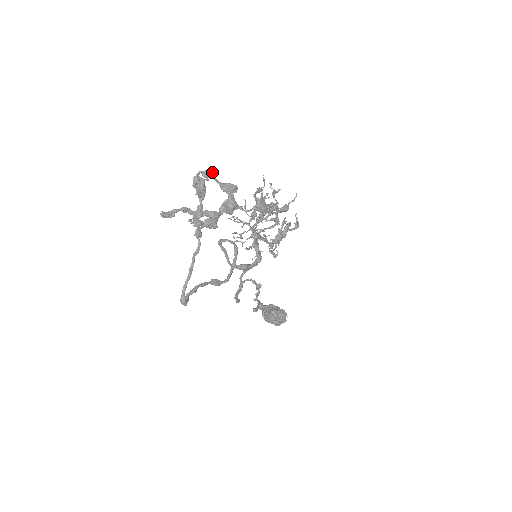
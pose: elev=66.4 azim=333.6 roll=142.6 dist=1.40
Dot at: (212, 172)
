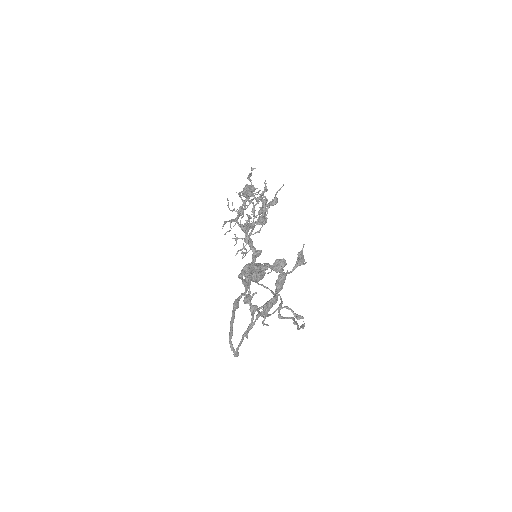
Dot at: (259, 255)
